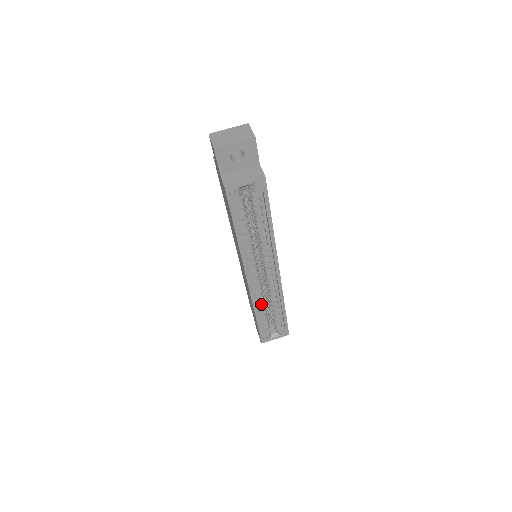
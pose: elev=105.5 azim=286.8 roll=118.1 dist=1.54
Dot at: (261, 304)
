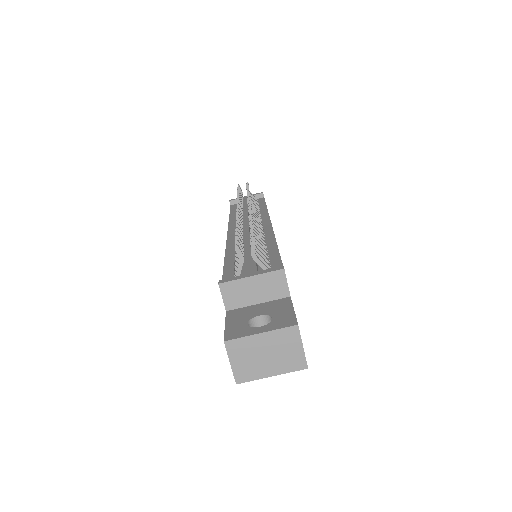
Dot at: occluded
